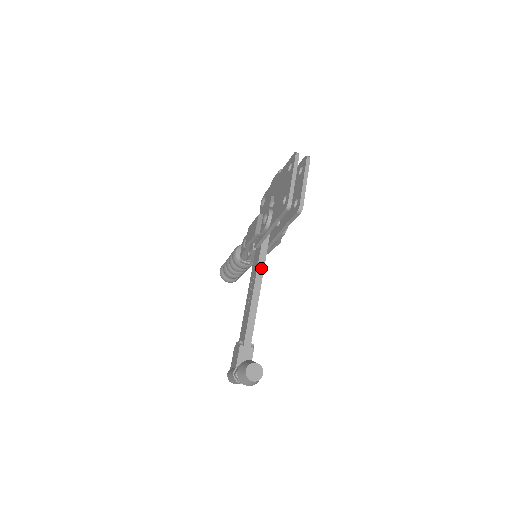
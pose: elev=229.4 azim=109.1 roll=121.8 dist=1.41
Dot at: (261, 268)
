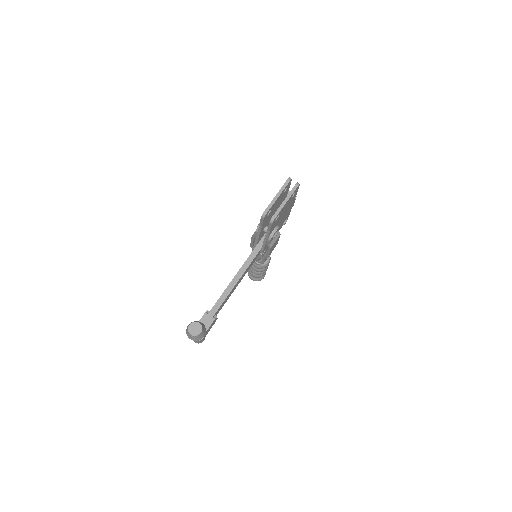
Dot at: (248, 263)
